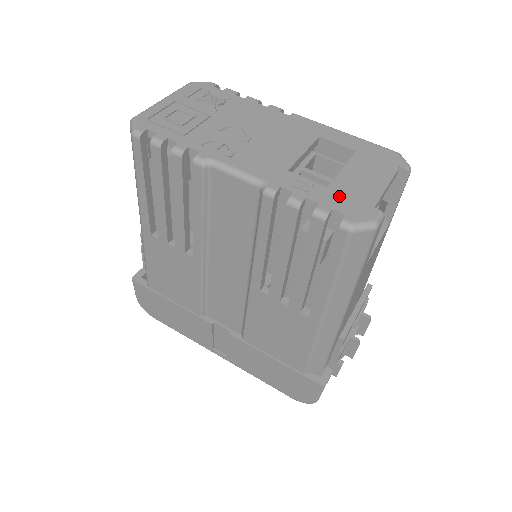
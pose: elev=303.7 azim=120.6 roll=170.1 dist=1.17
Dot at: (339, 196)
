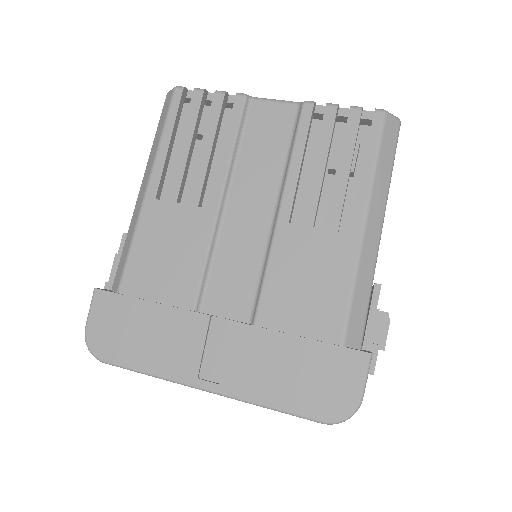
Dot at: occluded
